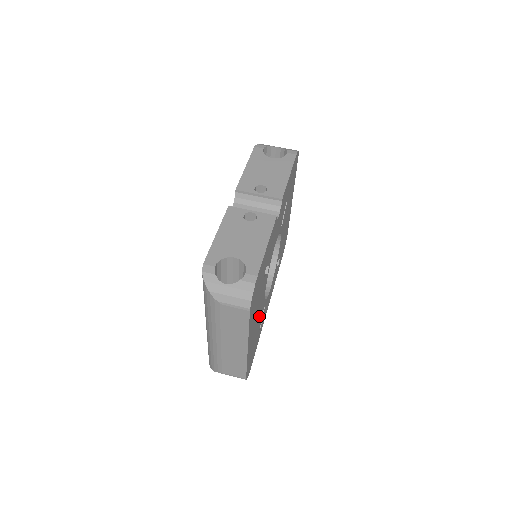
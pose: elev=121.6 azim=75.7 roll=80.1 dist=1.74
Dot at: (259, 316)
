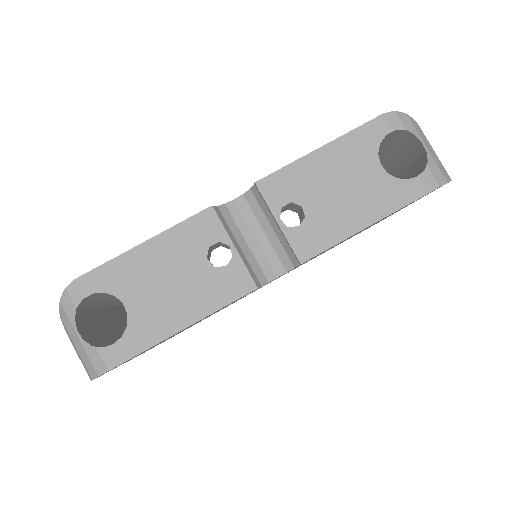
Dot at: occluded
